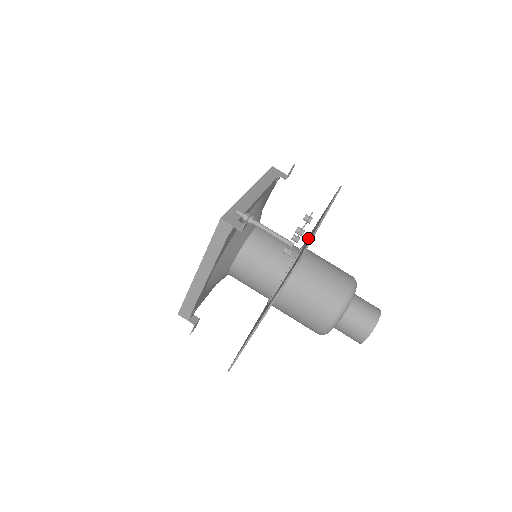
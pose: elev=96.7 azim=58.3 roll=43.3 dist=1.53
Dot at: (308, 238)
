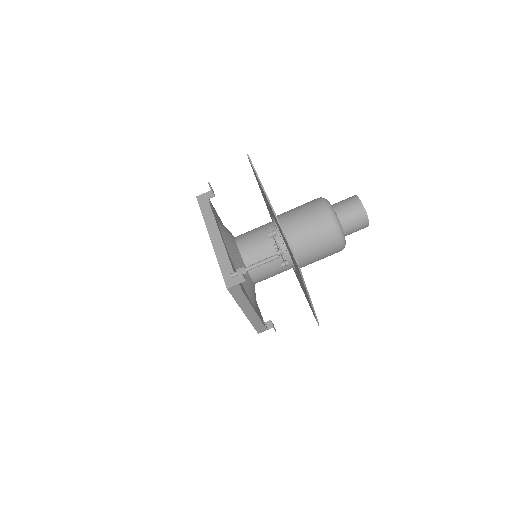
Dot at: (270, 210)
